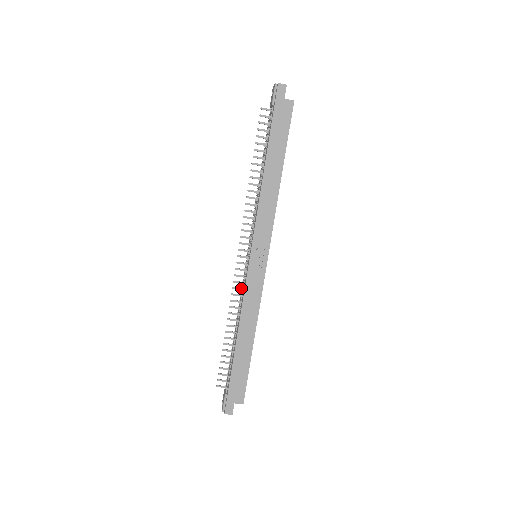
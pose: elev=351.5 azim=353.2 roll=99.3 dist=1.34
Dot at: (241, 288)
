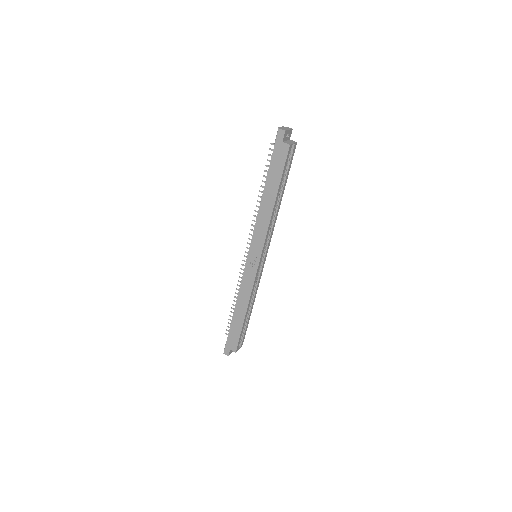
Dot at: occluded
